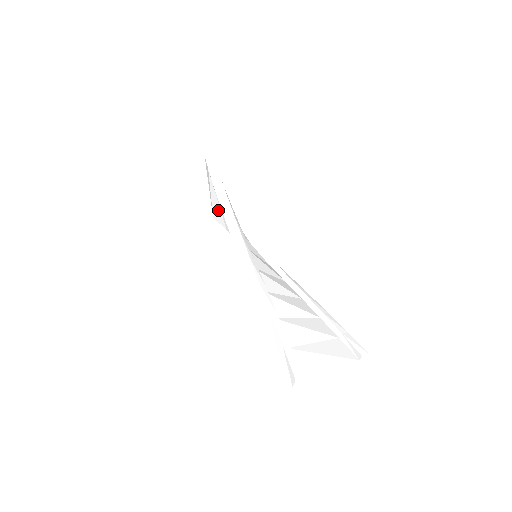
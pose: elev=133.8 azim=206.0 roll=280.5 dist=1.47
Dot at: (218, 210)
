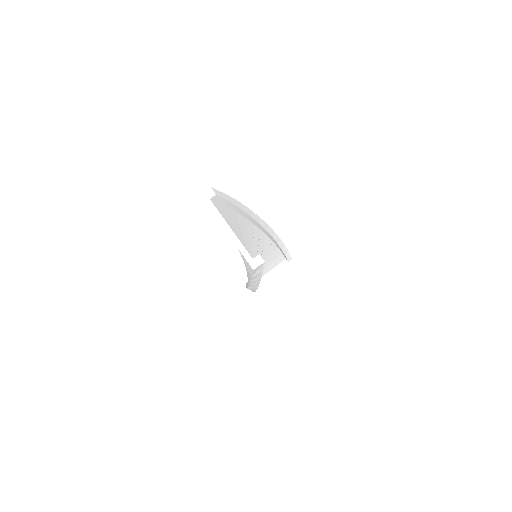
Dot at: occluded
